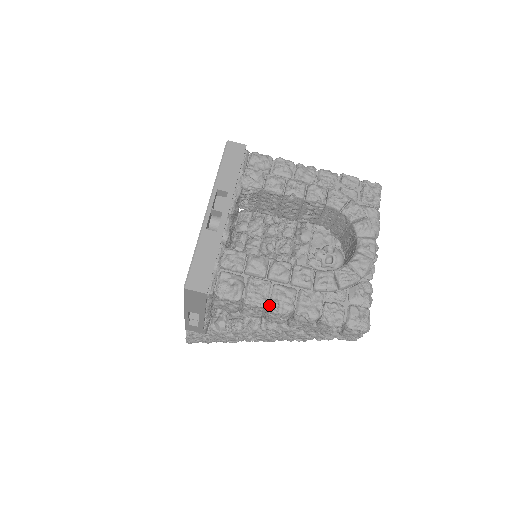
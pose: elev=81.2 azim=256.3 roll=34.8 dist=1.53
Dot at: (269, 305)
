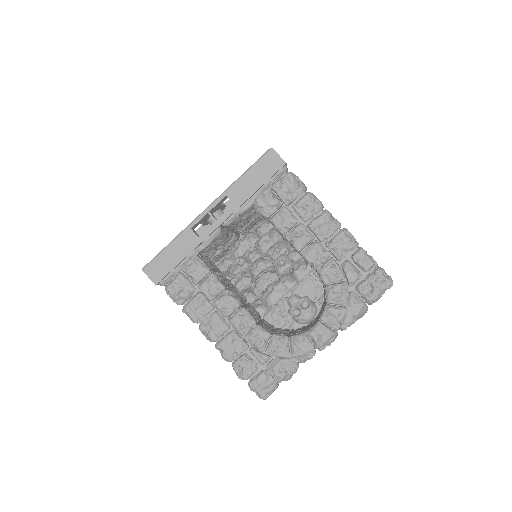
Dot at: (199, 325)
